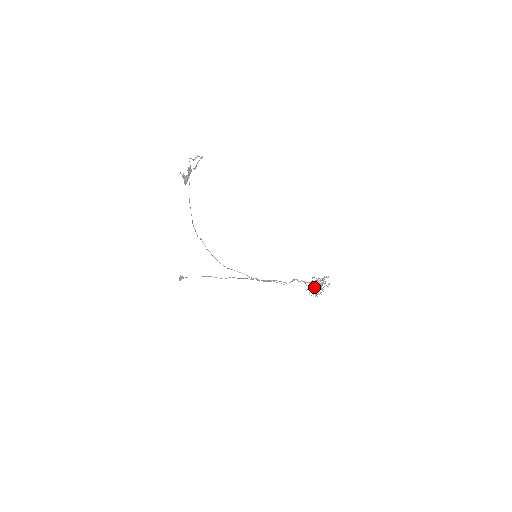
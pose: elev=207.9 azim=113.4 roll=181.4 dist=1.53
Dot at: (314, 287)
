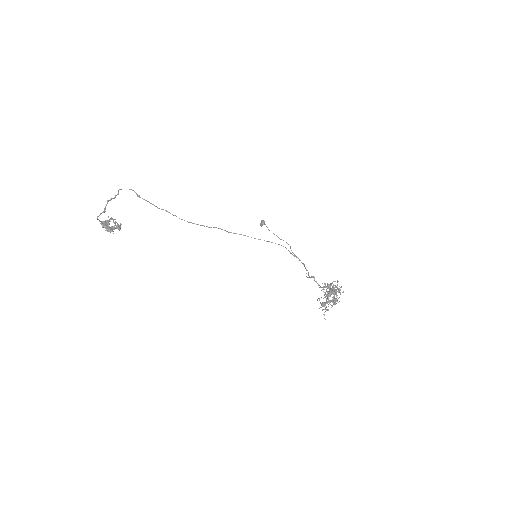
Dot at: (330, 293)
